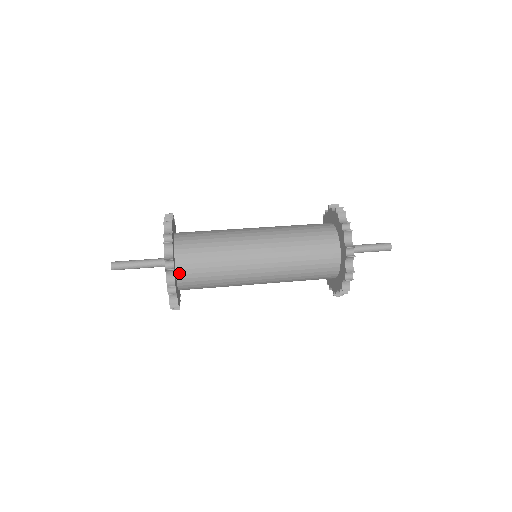
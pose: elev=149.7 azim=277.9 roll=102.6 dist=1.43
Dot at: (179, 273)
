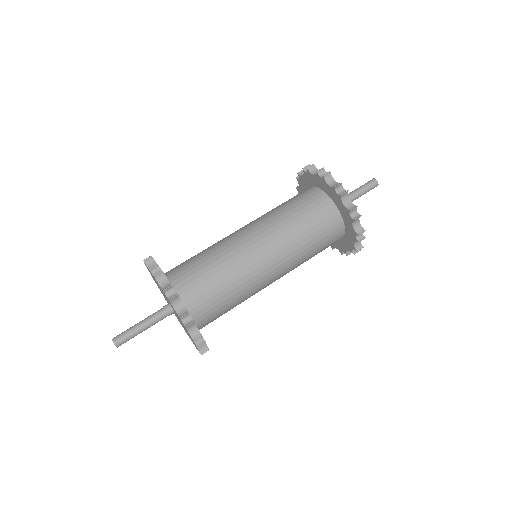
Dot at: (187, 304)
